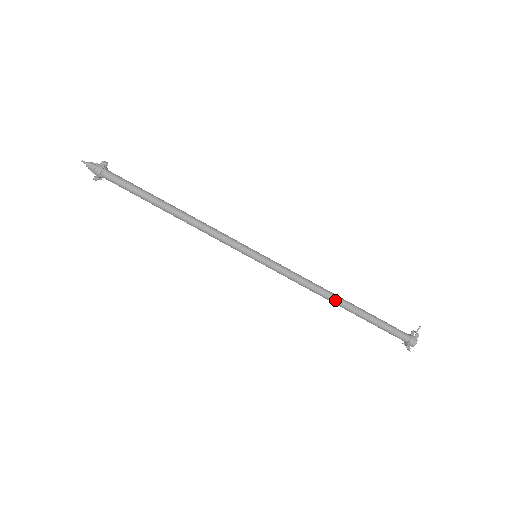
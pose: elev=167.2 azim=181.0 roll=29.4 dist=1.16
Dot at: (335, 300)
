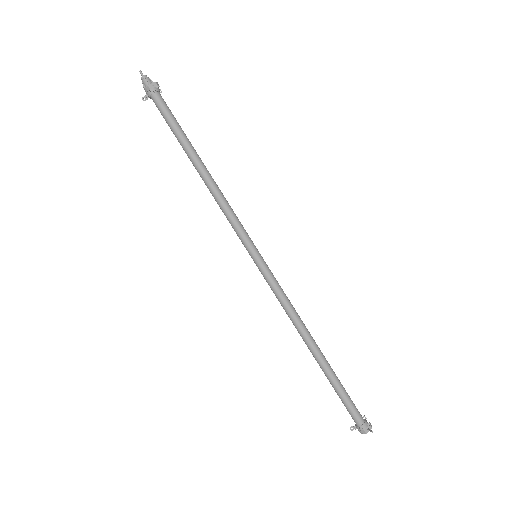
Dot at: (306, 344)
